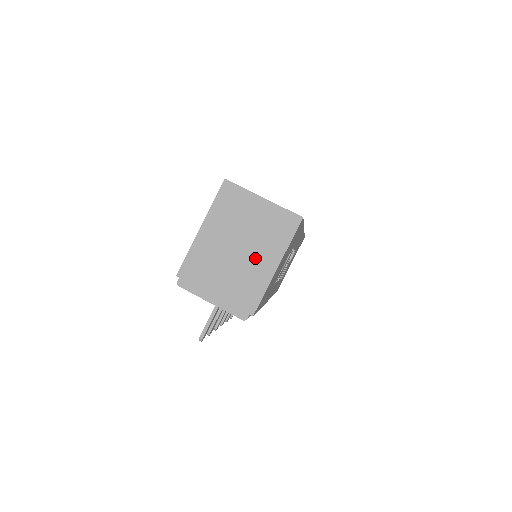
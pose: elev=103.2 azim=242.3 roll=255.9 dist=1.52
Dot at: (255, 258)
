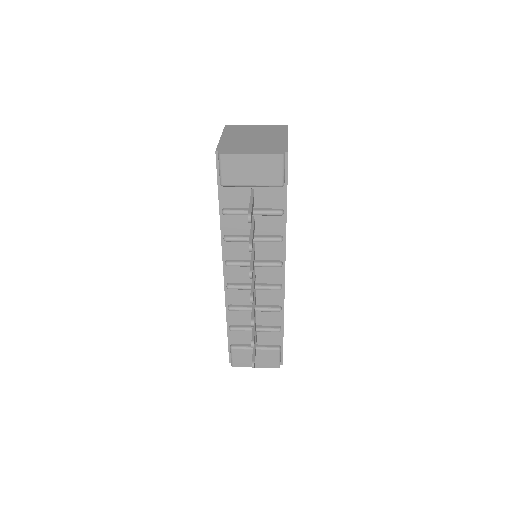
Dot at: (269, 138)
